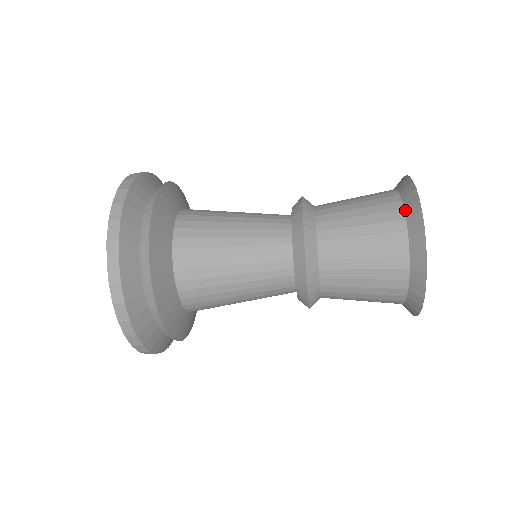
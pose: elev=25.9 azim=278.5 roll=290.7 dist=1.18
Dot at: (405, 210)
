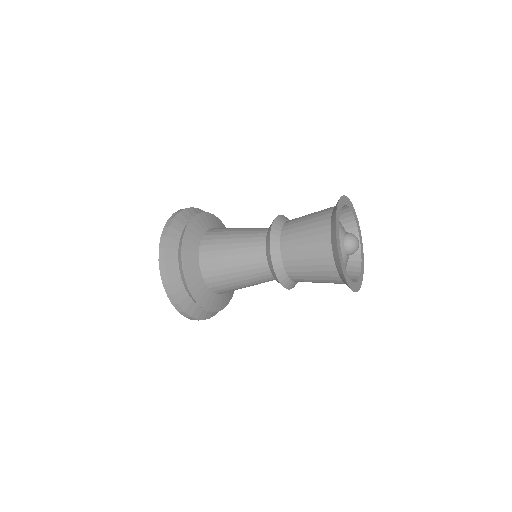
Dot at: (332, 213)
